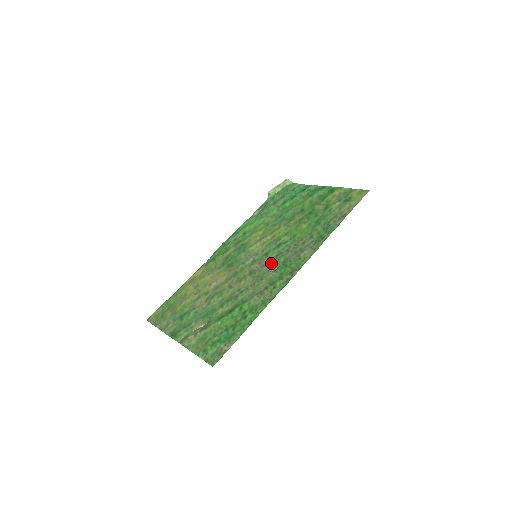
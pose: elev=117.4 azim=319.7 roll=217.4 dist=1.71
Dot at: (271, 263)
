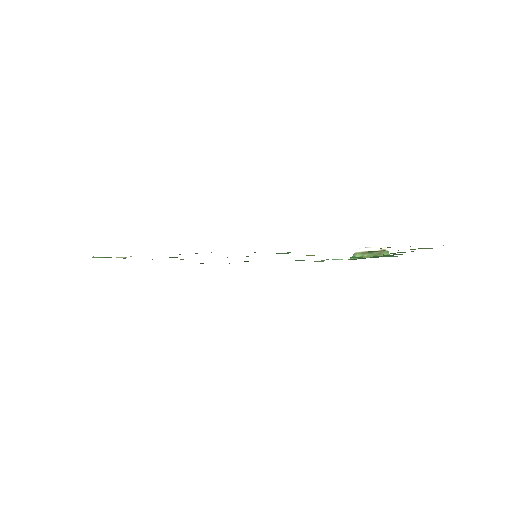
Dot at: occluded
